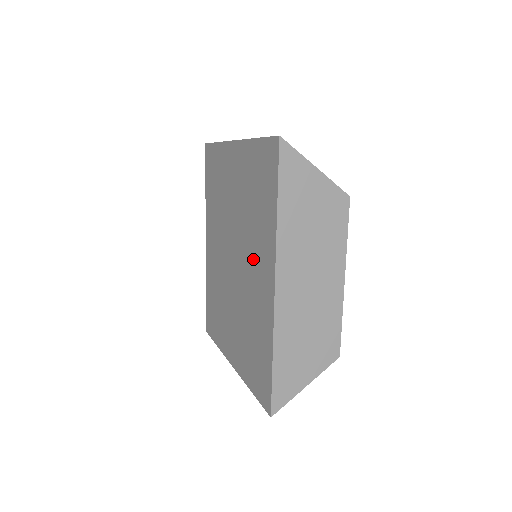
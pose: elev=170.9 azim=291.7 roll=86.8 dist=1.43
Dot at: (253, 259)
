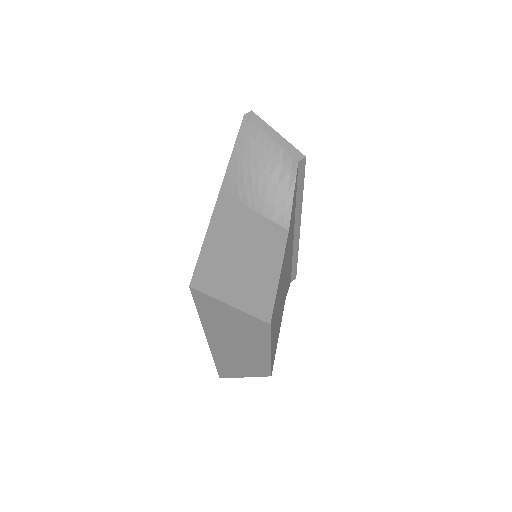
Dot at: occluded
